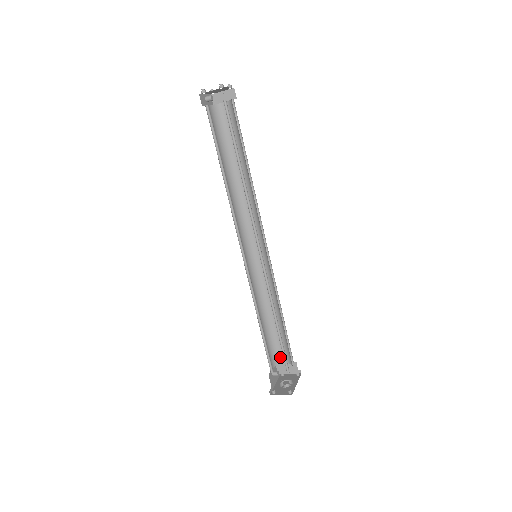
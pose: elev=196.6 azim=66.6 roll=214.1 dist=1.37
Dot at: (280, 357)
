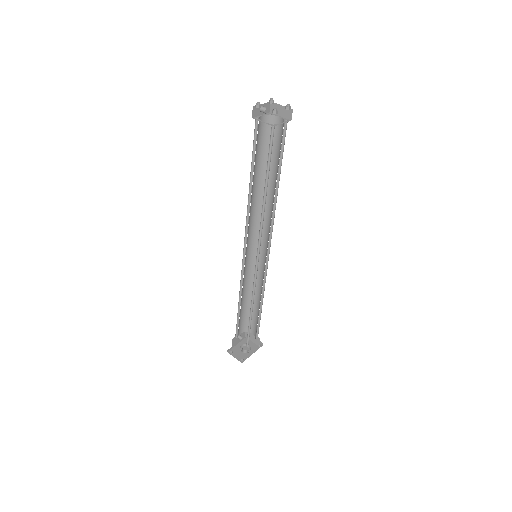
Dot at: occluded
